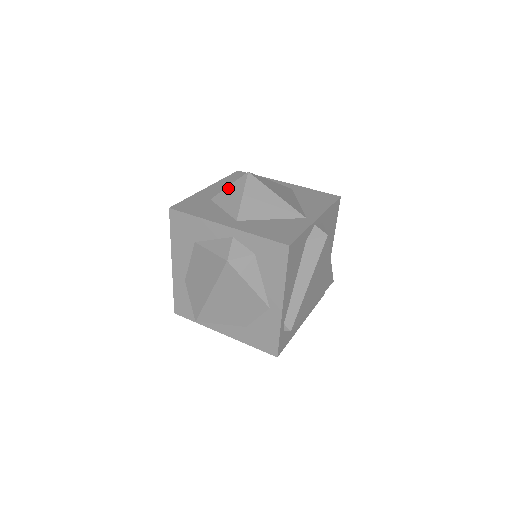
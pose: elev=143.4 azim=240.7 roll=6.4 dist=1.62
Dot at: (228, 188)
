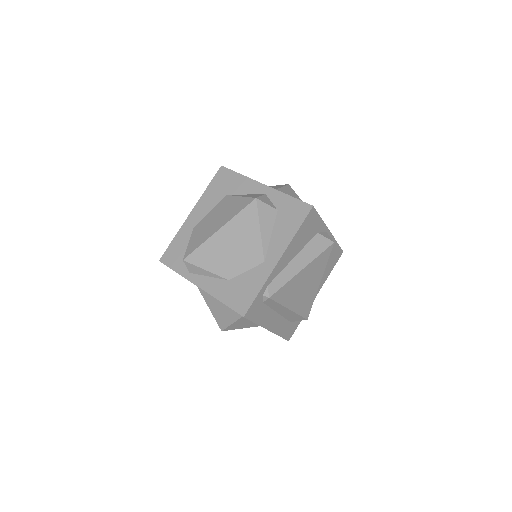
Dot at: occluded
